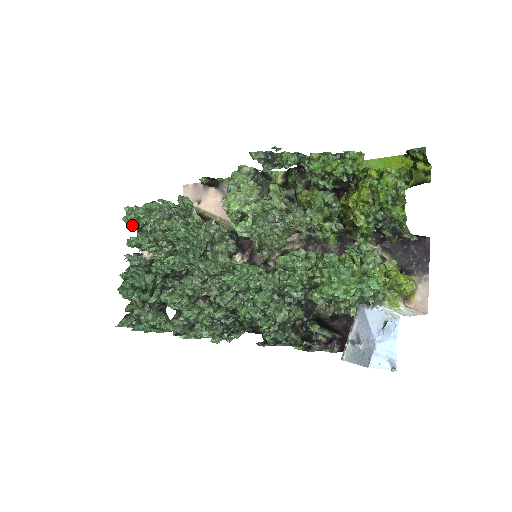
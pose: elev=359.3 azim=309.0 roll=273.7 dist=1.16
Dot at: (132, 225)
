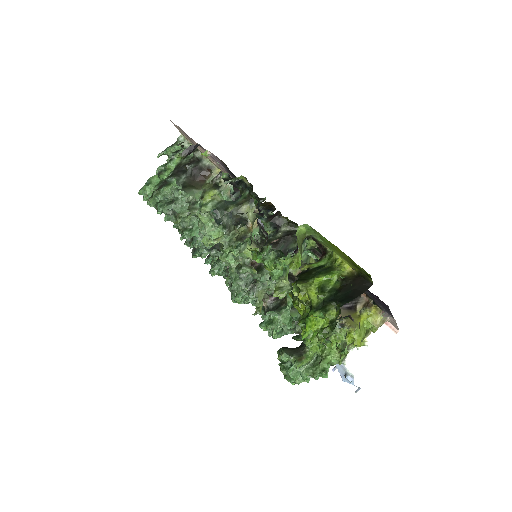
Dot at: occluded
